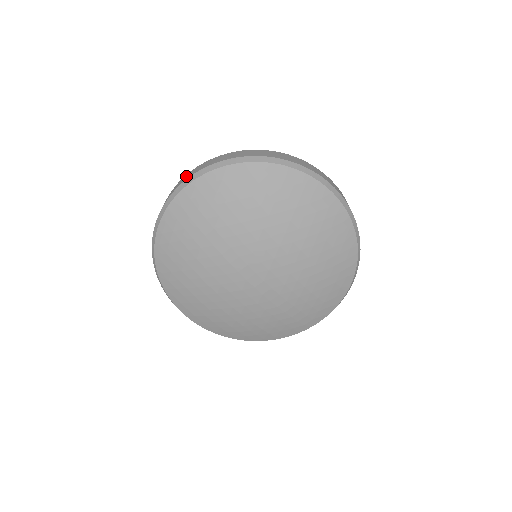
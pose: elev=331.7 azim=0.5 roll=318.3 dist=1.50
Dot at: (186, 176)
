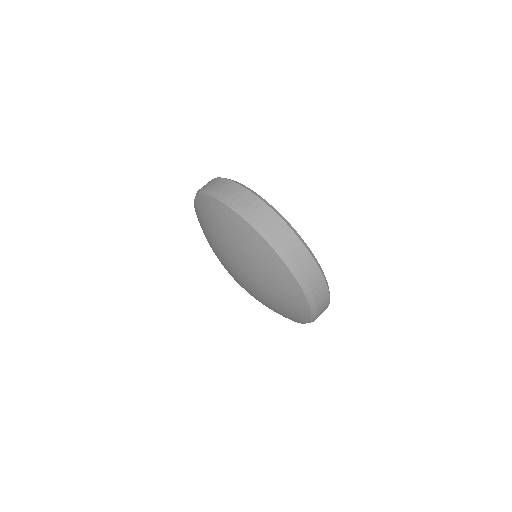
Dot at: occluded
